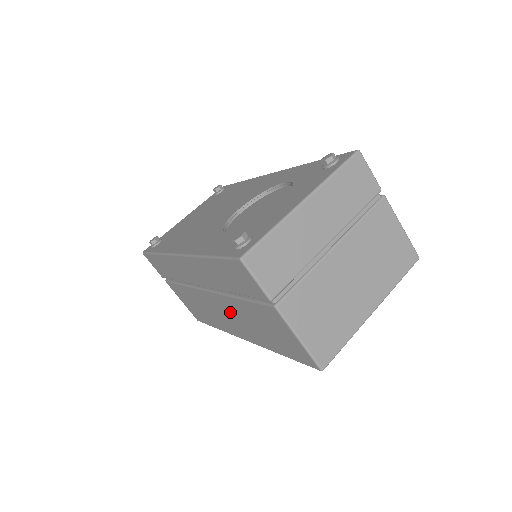
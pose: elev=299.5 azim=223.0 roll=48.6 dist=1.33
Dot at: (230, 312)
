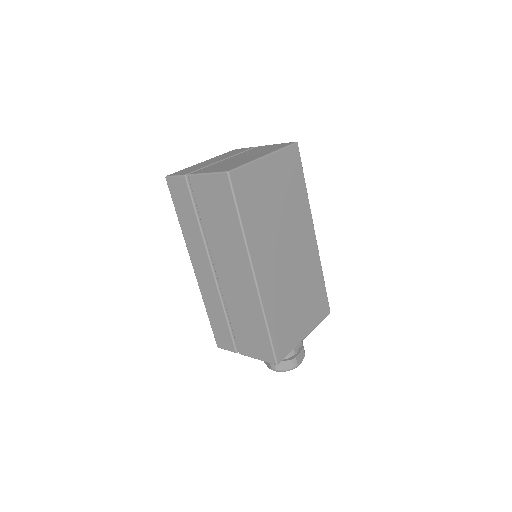
Dot at: (224, 256)
